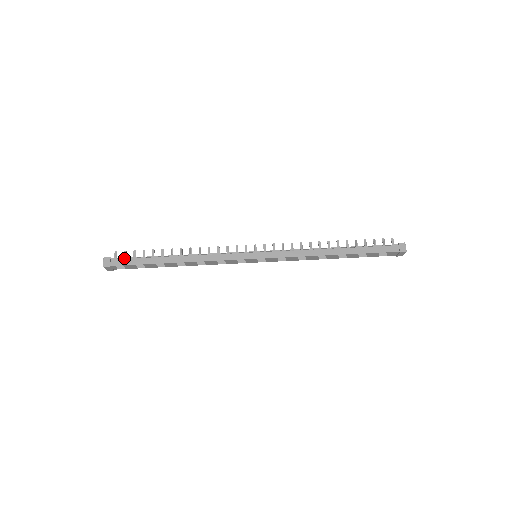
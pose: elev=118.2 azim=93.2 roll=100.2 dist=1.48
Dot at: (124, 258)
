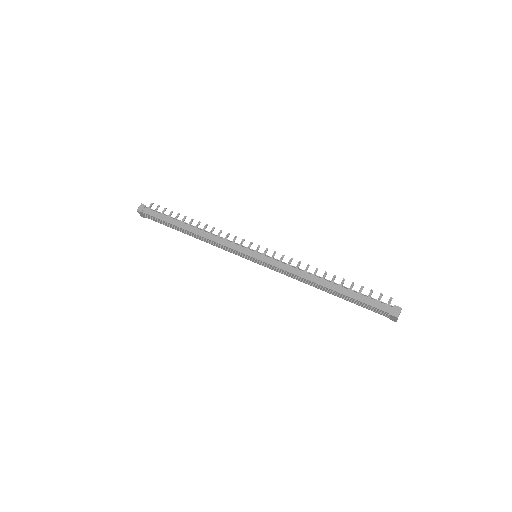
Dot at: (155, 210)
